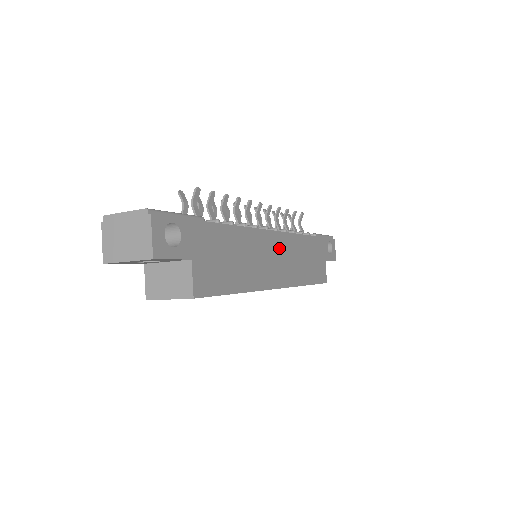
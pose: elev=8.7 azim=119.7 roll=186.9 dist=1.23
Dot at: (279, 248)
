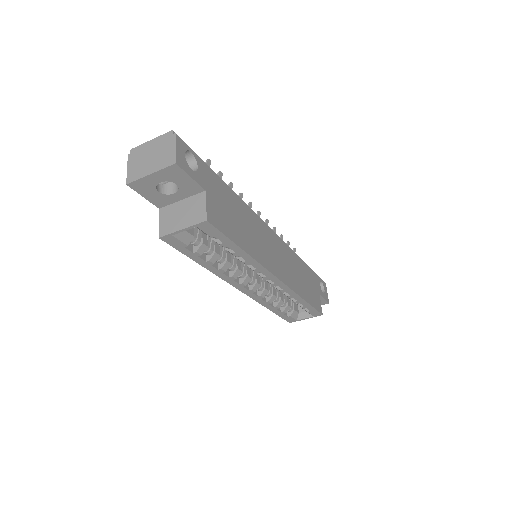
Dot at: (277, 248)
